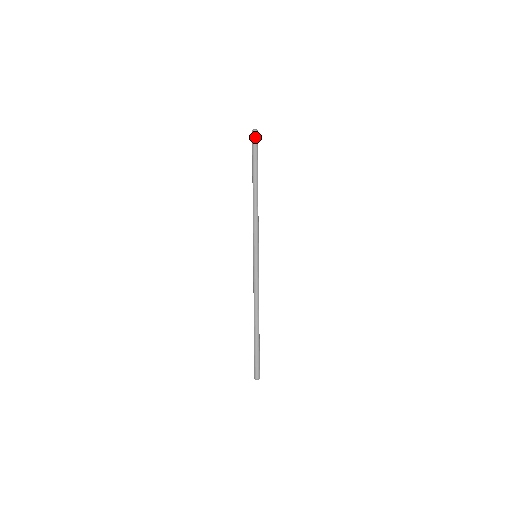
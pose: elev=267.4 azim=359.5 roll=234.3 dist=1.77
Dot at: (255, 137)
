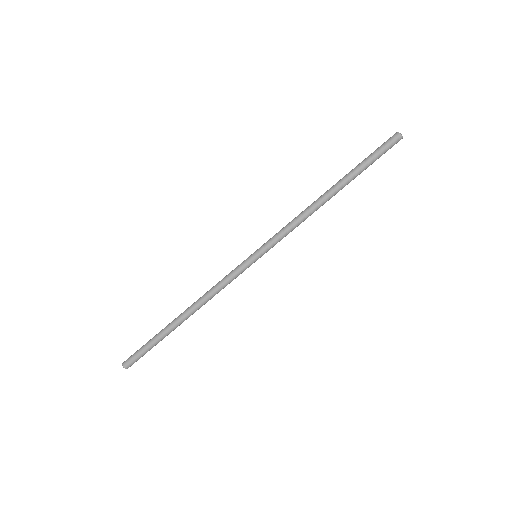
Dot at: occluded
